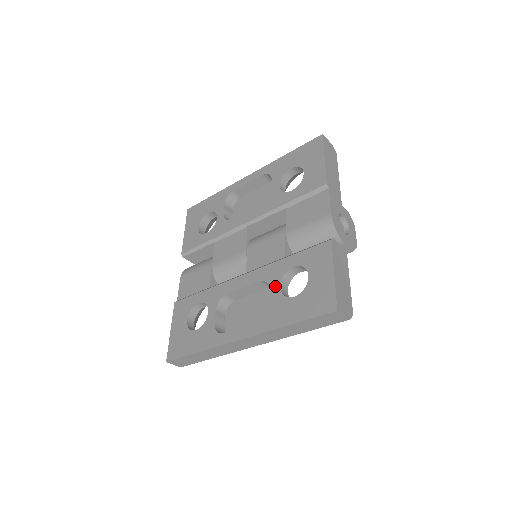
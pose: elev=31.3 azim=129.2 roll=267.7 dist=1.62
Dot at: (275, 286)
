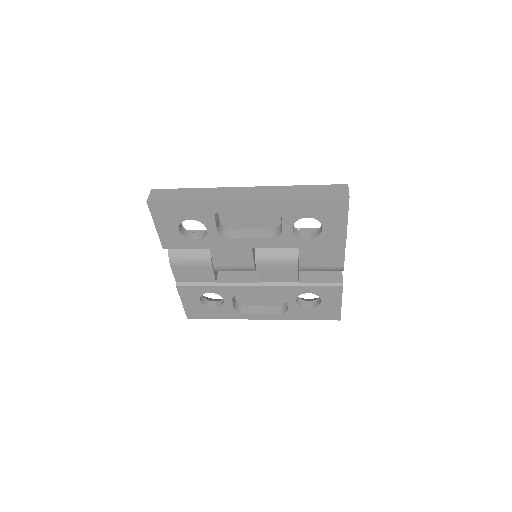
Dot at: (292, 300)
